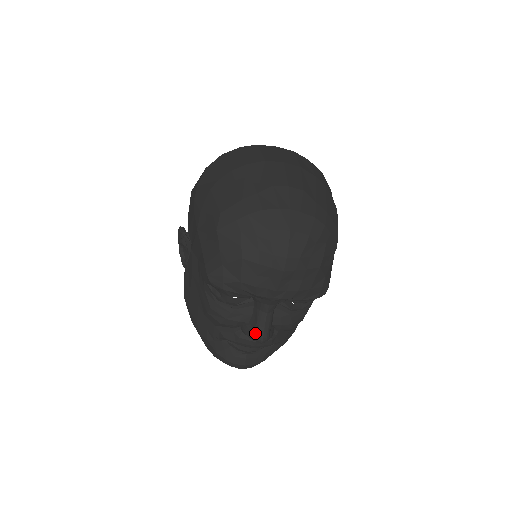
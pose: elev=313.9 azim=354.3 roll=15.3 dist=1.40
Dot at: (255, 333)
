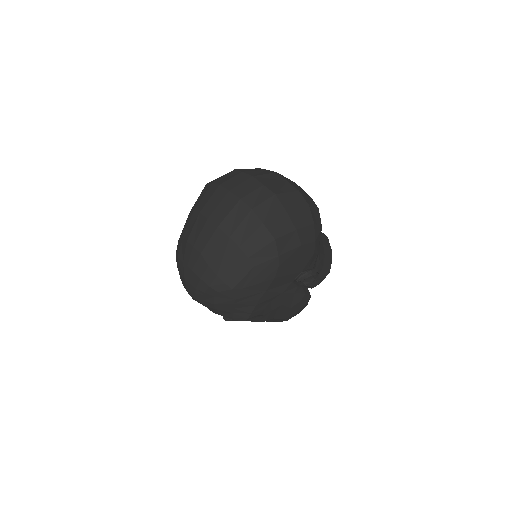
Dot at: occluded
